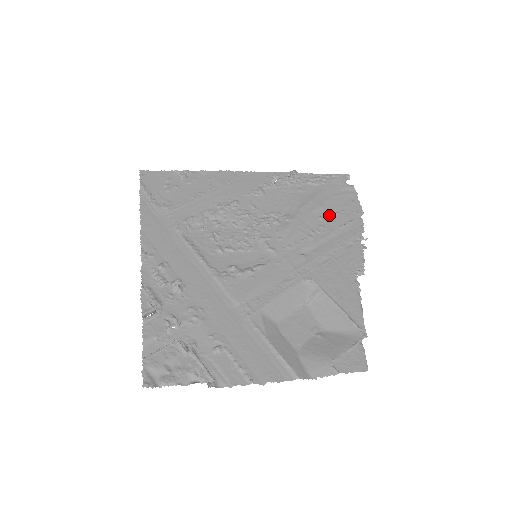
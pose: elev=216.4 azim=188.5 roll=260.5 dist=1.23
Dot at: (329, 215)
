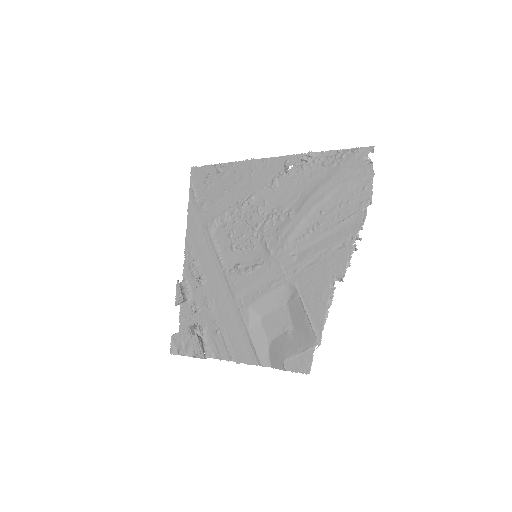
Dot at: (332, 208)
